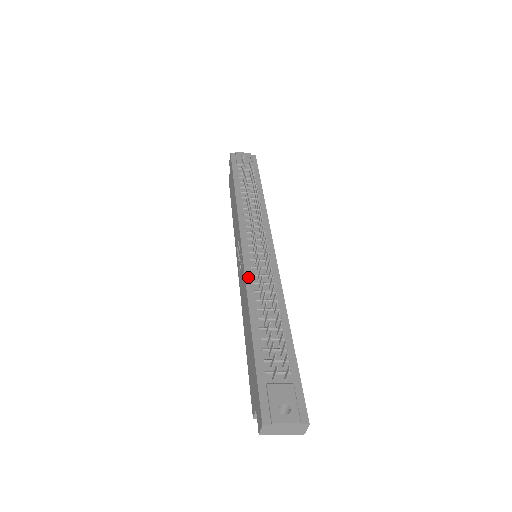
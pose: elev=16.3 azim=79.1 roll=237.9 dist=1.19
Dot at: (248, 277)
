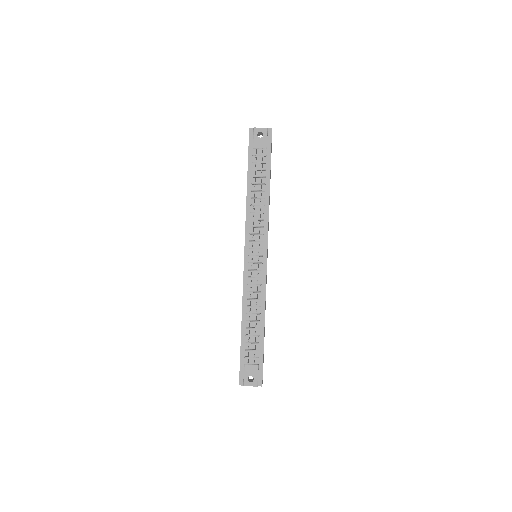
Dot at: (245, 286)
